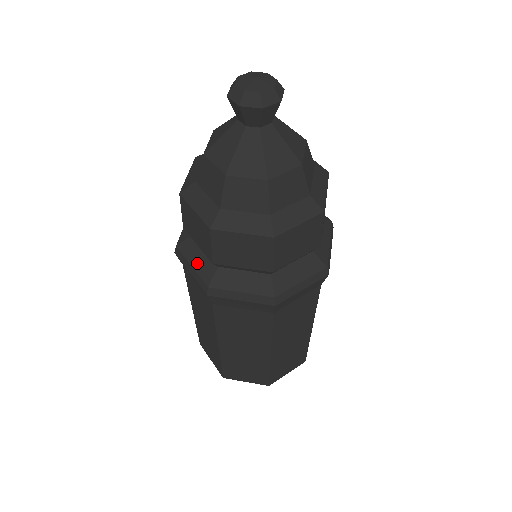
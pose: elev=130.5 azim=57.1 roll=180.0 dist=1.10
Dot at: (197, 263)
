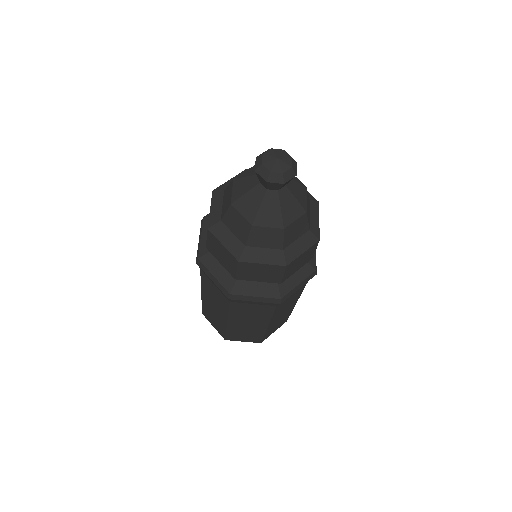
Dot at: (259, 292)
